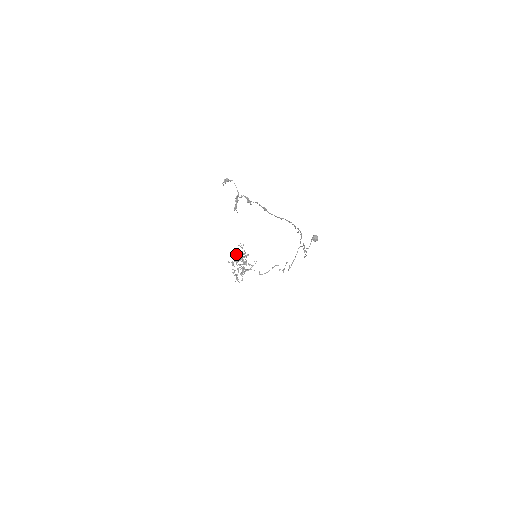
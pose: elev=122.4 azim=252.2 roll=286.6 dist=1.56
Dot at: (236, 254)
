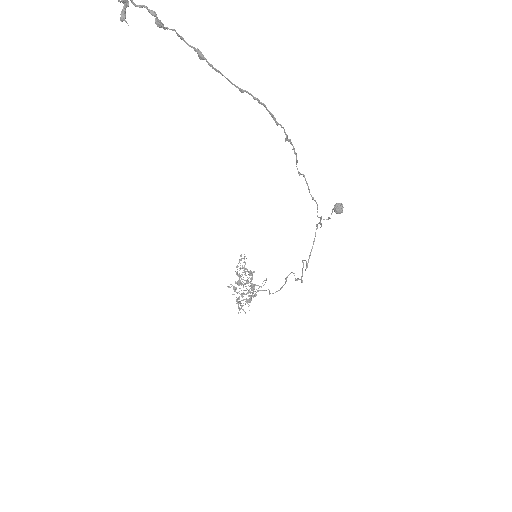
Dot at: occluded
